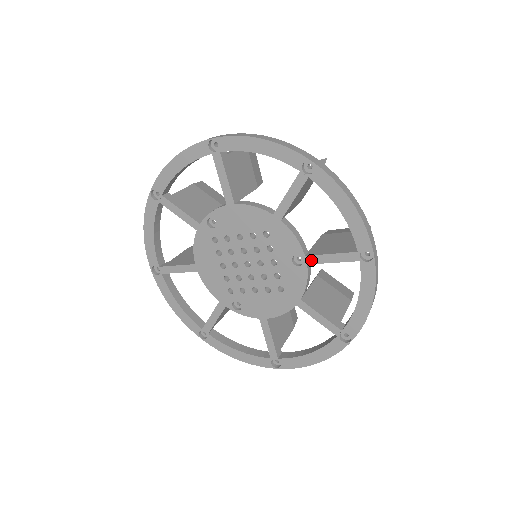
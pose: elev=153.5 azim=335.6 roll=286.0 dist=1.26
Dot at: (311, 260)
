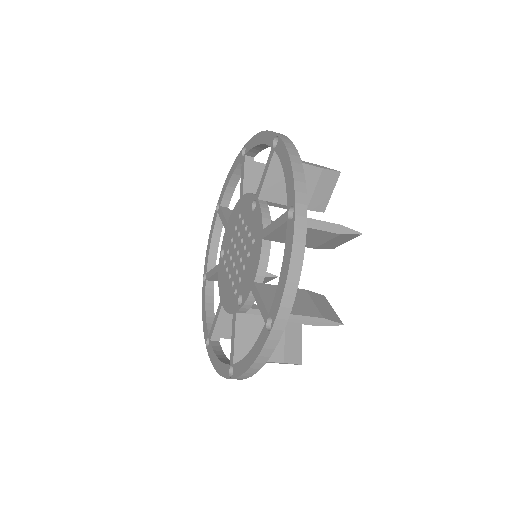
Dot at: (258, 193)
